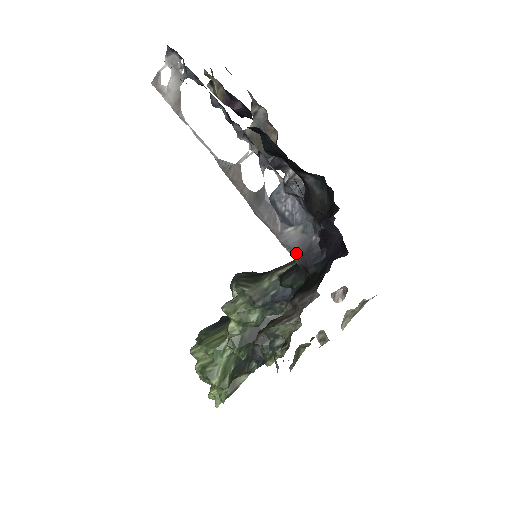
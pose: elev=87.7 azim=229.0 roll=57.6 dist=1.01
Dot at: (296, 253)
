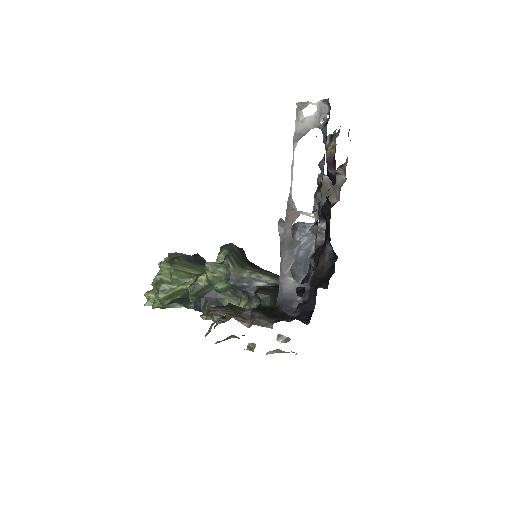
Dot at: (282, 295)
